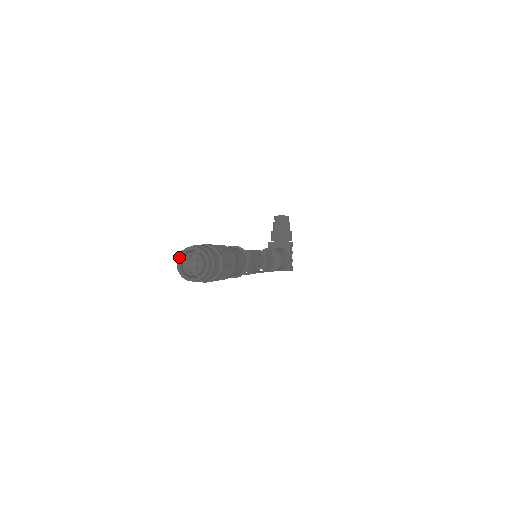
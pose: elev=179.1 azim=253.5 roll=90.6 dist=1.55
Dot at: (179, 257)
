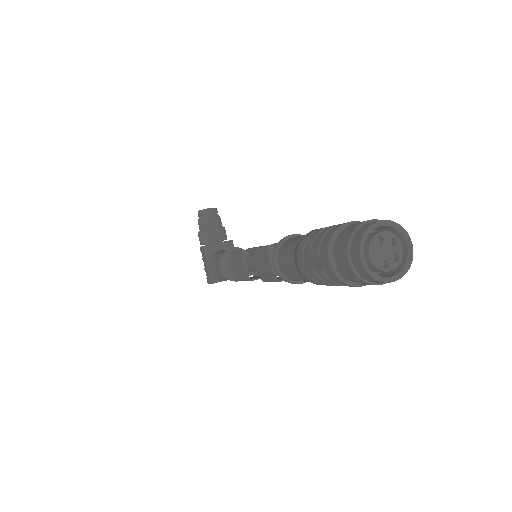
Dot at: (363, 244)
